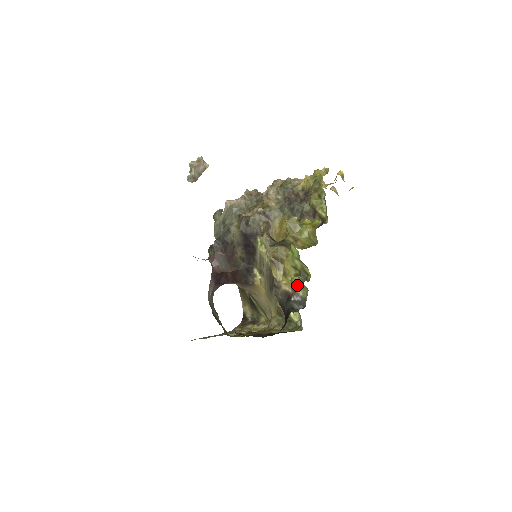
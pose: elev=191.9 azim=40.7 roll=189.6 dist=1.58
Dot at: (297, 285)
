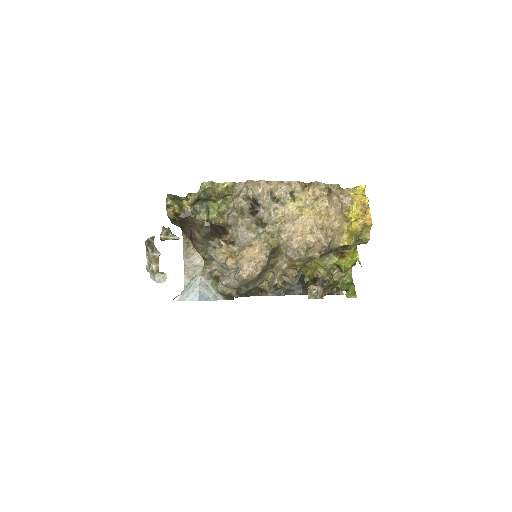
Dot at: occluded
